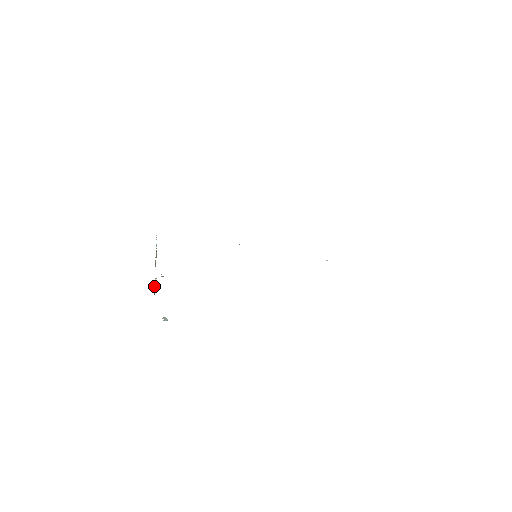
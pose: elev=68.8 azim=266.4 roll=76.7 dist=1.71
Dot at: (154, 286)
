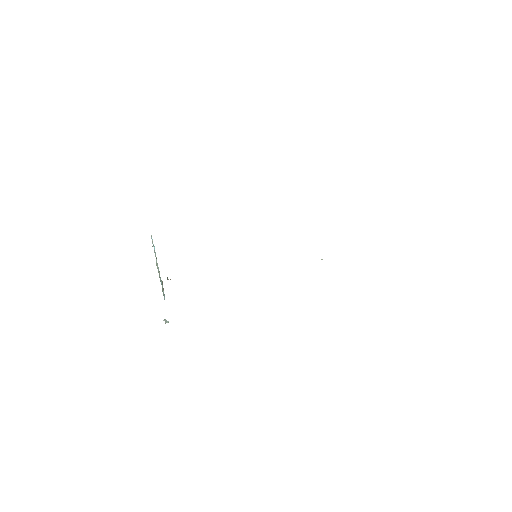
Dot at: (163, 290)
